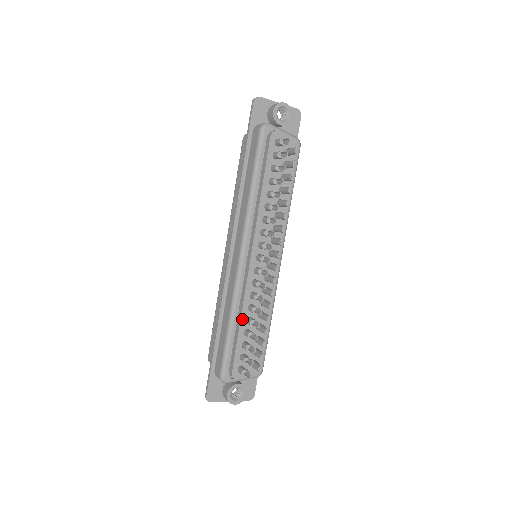
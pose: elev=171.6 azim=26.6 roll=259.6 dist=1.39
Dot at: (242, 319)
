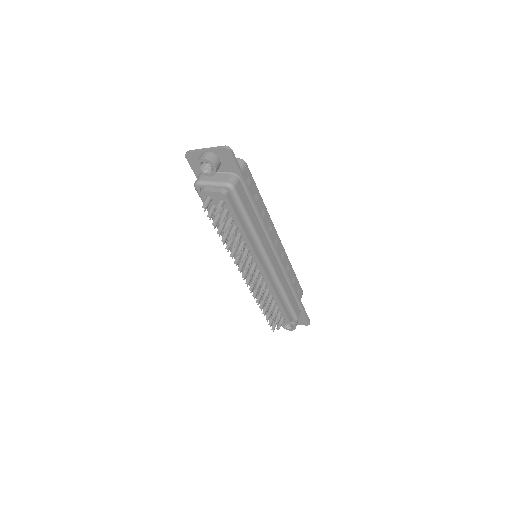
Dot at: occluded
